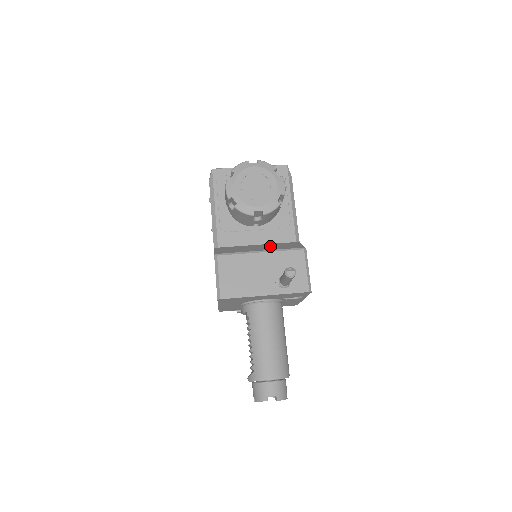
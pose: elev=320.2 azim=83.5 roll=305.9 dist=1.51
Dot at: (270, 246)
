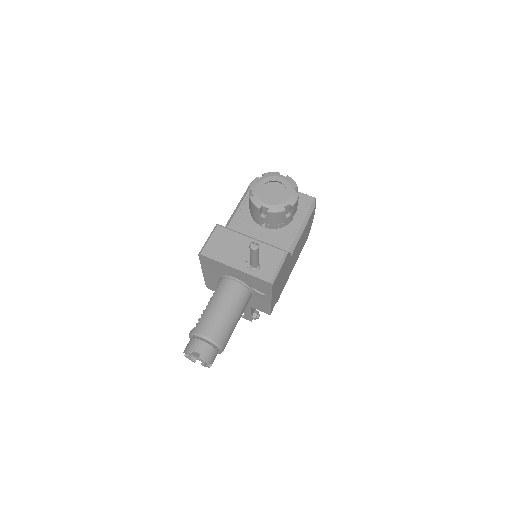
Dot at: occluded
